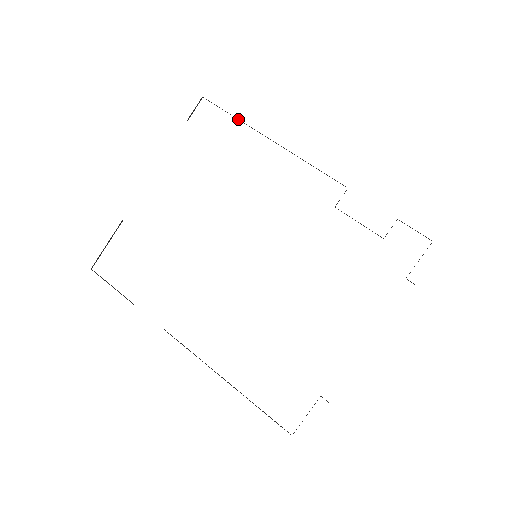
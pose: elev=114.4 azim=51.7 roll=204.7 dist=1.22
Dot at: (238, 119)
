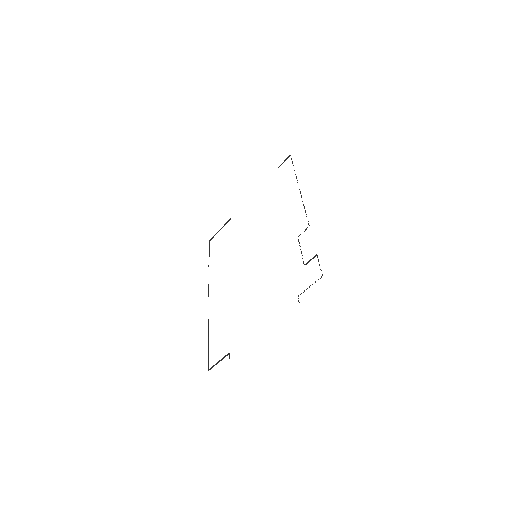
Dot at: occluded
